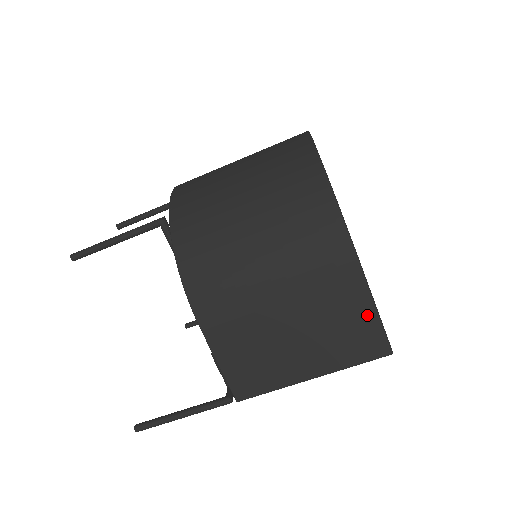
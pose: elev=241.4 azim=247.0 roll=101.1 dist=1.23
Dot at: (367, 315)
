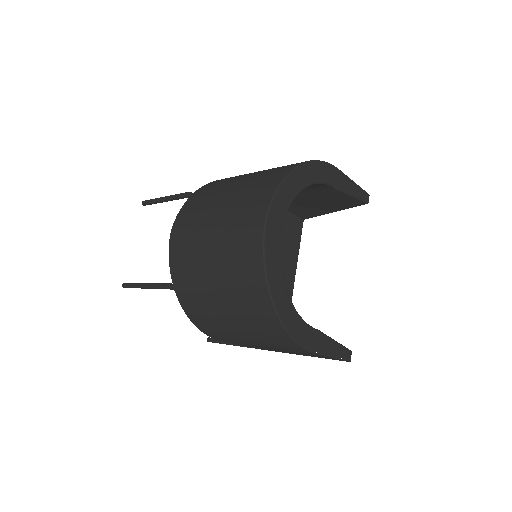
Dot at: occluded
